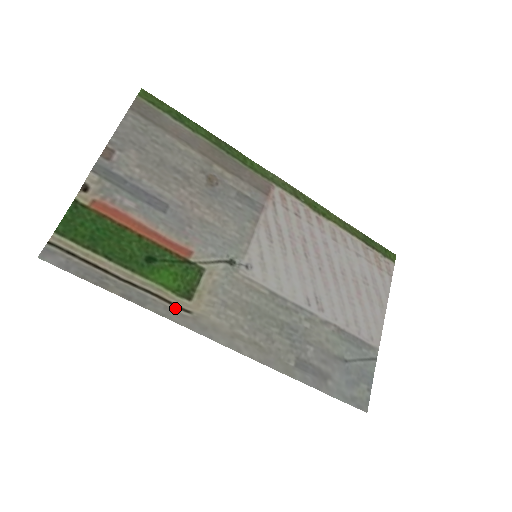
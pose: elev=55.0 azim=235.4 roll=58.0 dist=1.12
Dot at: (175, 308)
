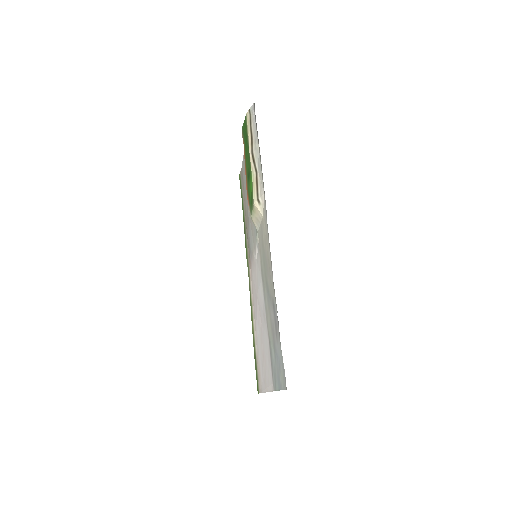
Dot at: (259, 191)
